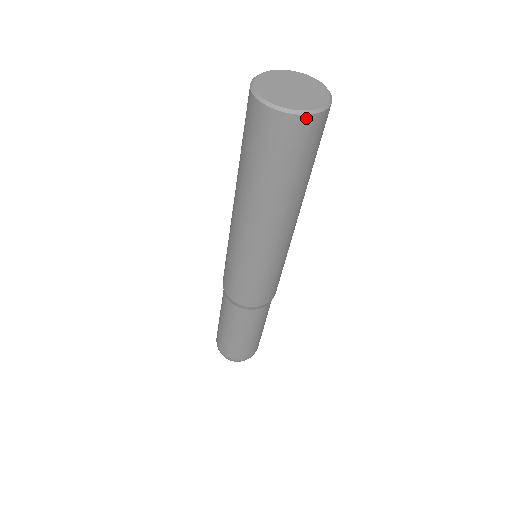
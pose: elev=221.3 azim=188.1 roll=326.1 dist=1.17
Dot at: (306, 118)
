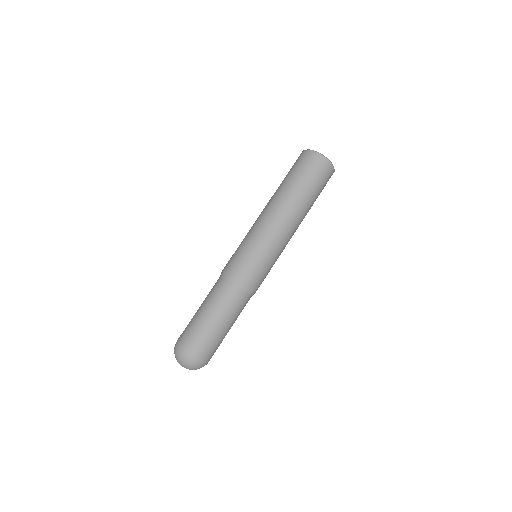
Dot at: (323, 158)
